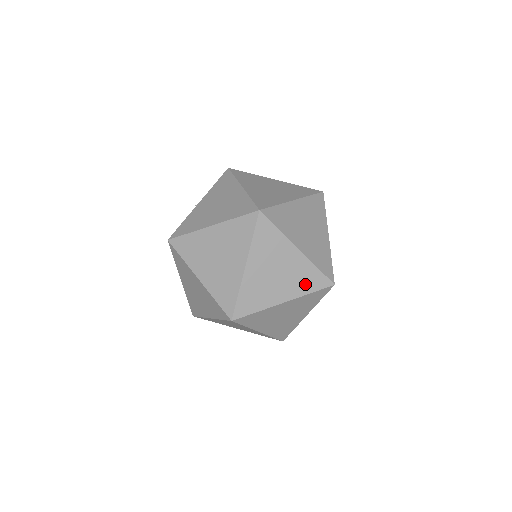
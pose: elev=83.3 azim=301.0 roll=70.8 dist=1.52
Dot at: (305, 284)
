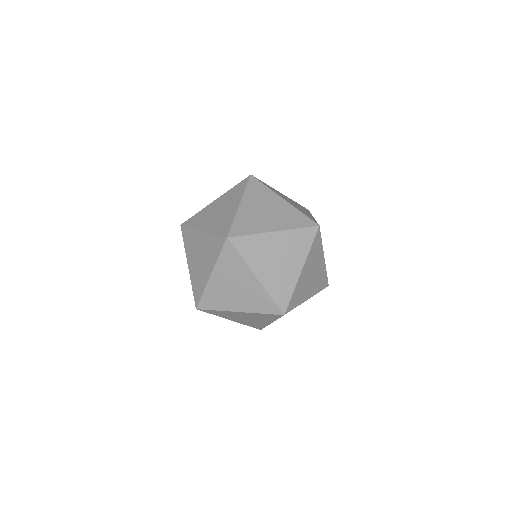
Dot at: (292, 222)
